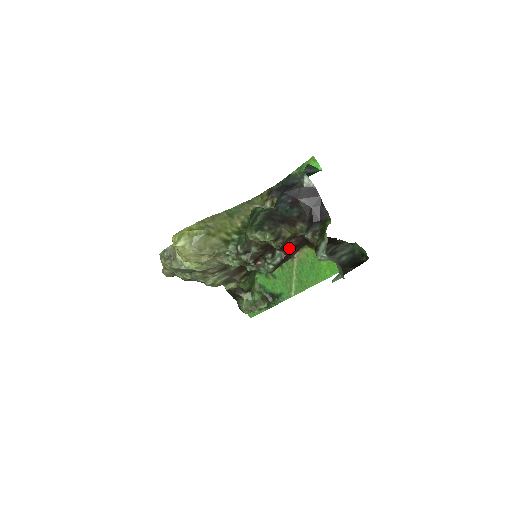
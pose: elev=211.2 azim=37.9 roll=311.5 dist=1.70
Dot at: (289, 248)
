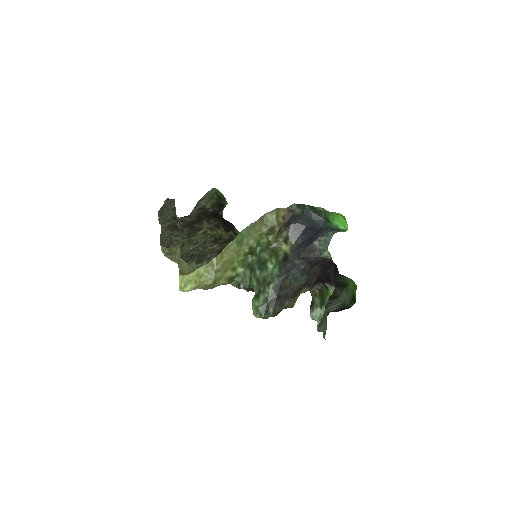
Dot at: occluded
